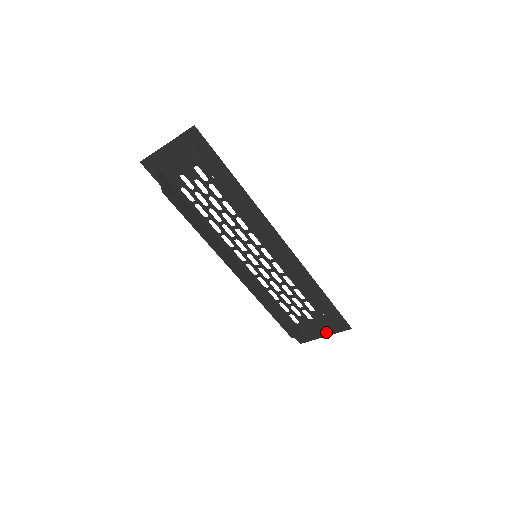
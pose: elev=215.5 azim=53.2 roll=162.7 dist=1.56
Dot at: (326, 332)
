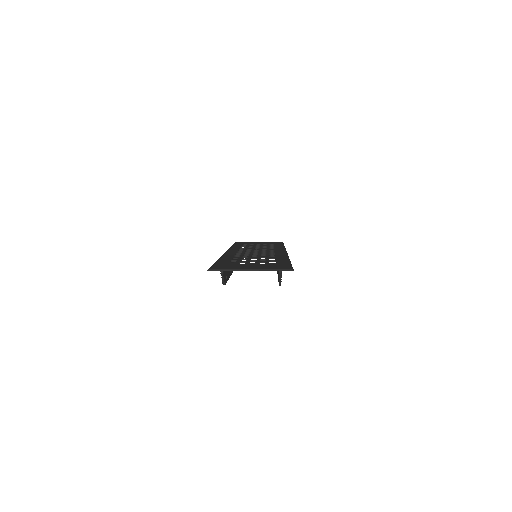
Dot at: occluded
